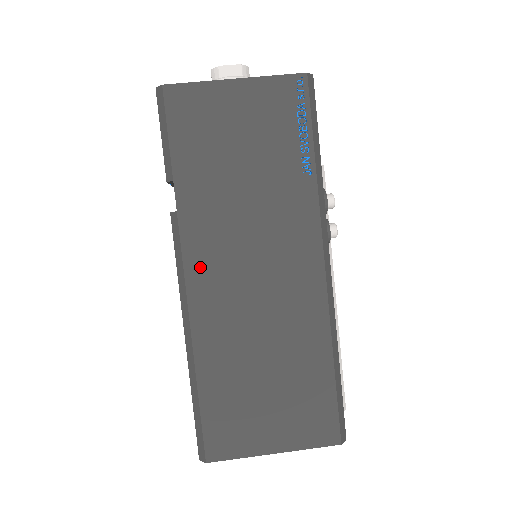
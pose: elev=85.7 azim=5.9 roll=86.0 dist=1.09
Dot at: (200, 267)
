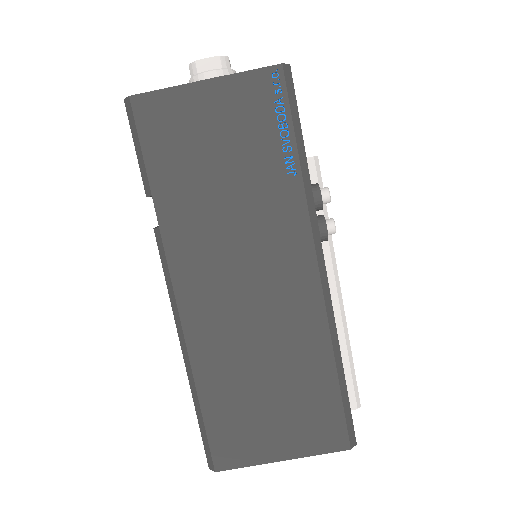
Dot at: (189, 282)
